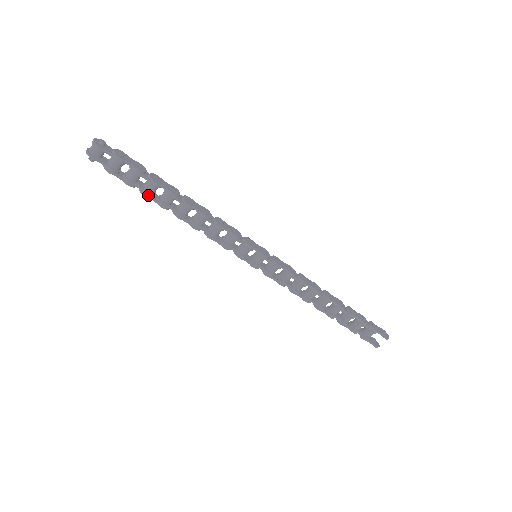
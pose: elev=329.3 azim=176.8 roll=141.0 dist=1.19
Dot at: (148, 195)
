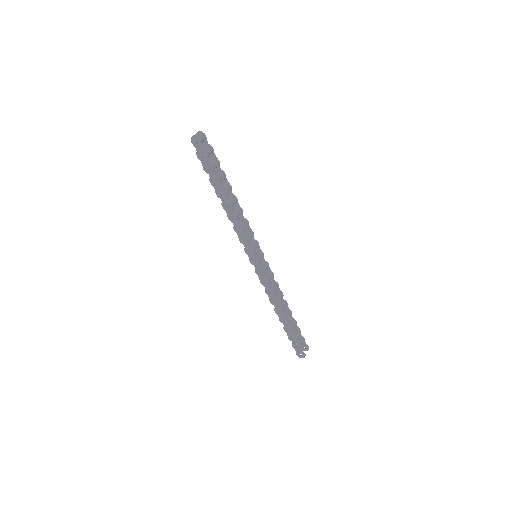
Dot at: (220, 180)
